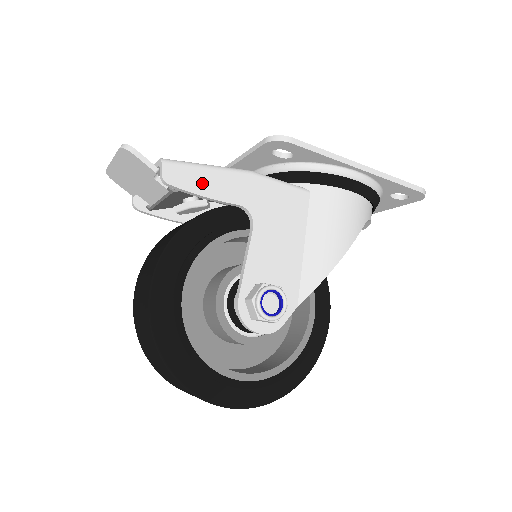
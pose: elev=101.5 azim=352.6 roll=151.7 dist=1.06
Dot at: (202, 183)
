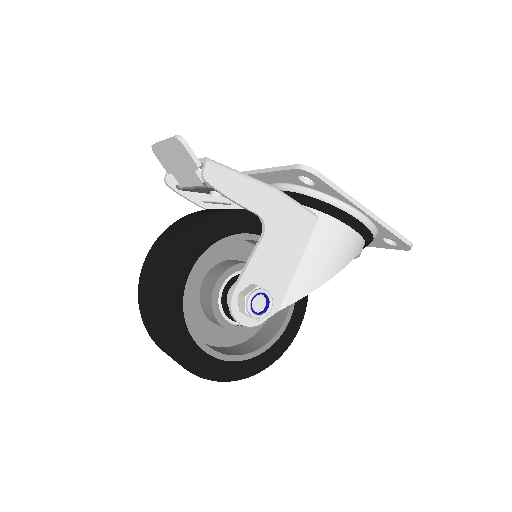
Dot at: (234, 188)
